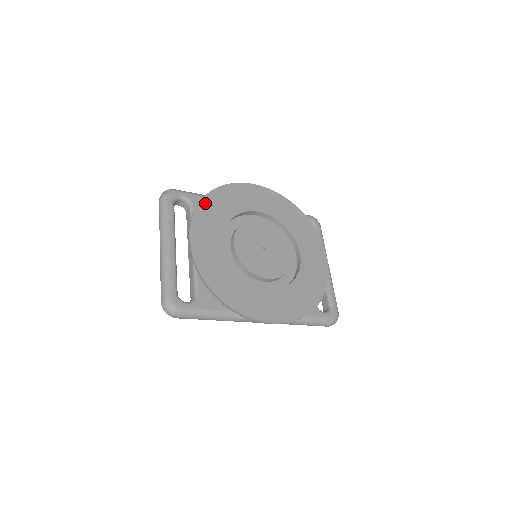
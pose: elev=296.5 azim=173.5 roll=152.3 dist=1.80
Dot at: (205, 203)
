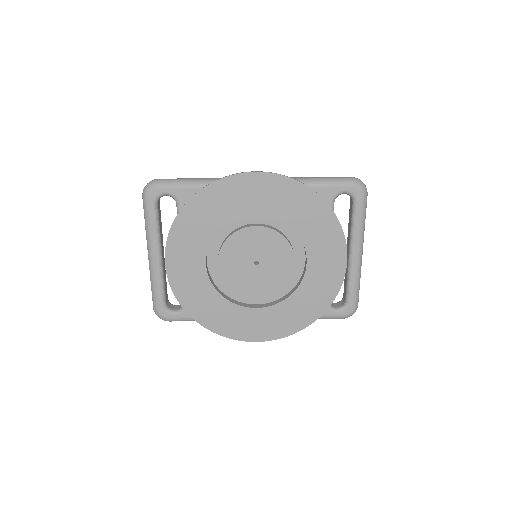
Dot at: (183, 217)
